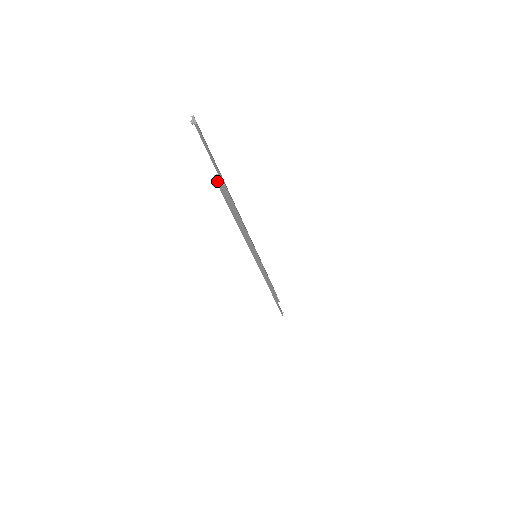
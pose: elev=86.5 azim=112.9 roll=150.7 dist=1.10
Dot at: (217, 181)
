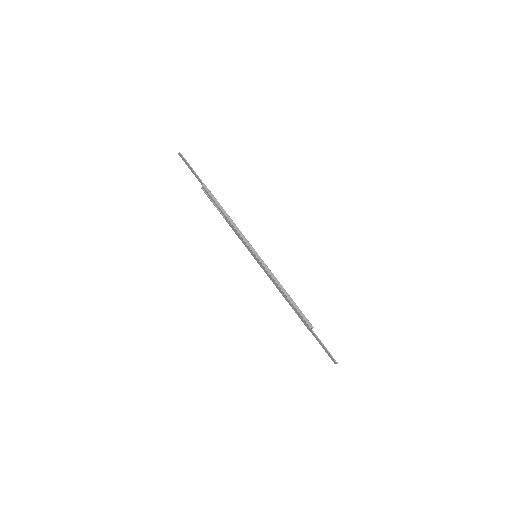
Dot at: (203, 190)
